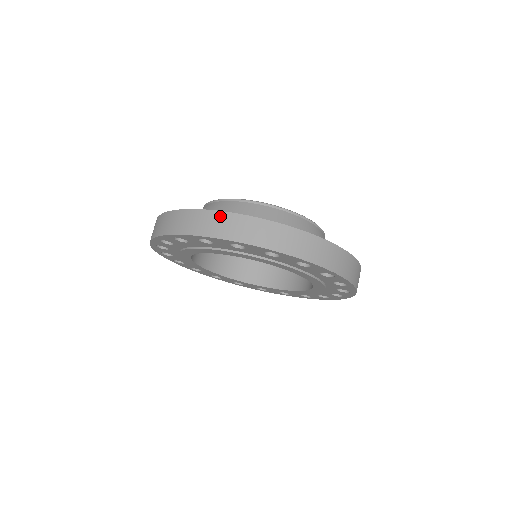
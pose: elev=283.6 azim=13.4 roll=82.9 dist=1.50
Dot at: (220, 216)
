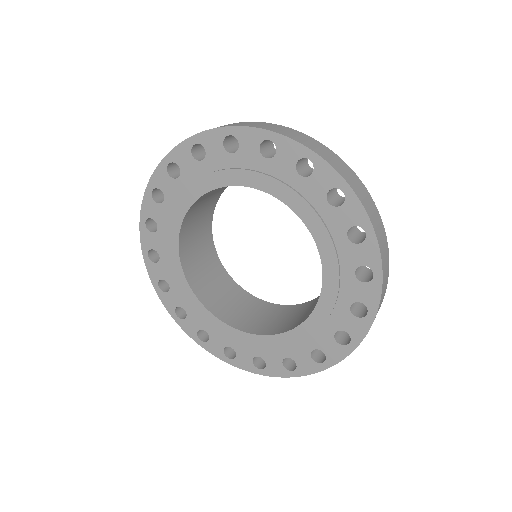
Dot at: occluded
